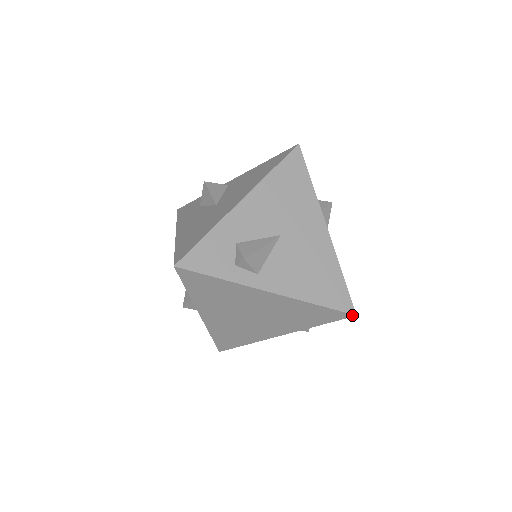
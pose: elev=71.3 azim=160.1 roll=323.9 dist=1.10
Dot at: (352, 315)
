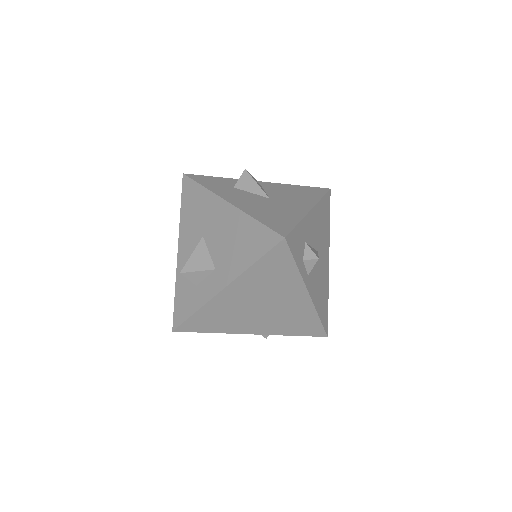
Dot at: (326, 335)
